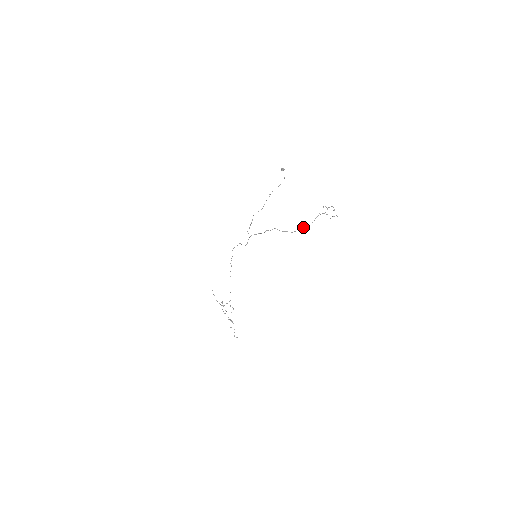
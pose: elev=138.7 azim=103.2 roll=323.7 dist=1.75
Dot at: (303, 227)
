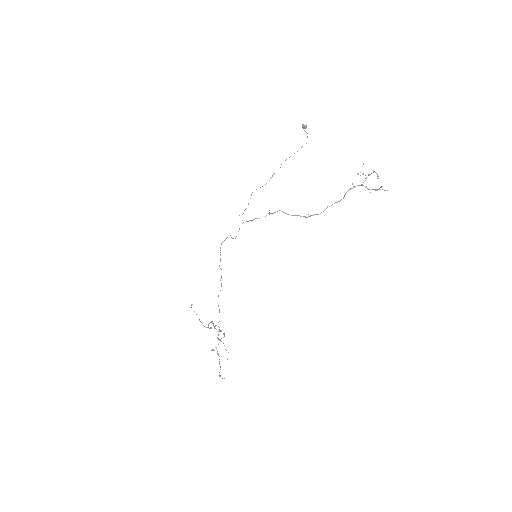
Dot at: occluded
